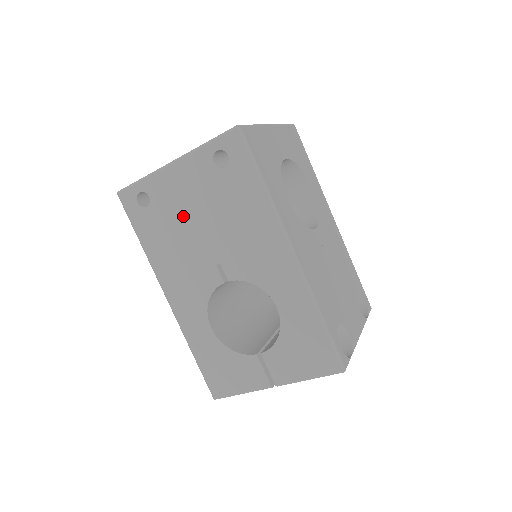
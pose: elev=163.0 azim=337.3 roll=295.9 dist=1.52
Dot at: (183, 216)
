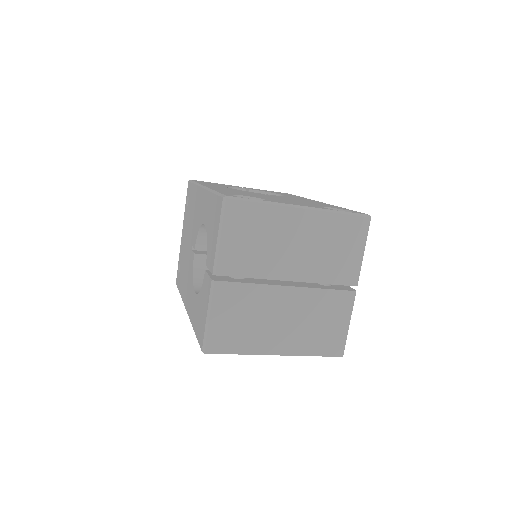
Dot at: (185, 249)
